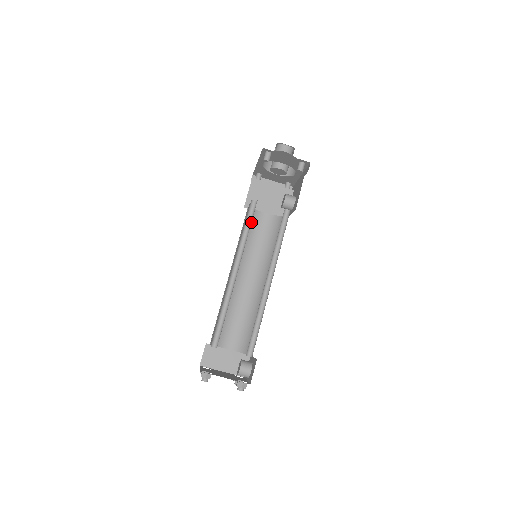
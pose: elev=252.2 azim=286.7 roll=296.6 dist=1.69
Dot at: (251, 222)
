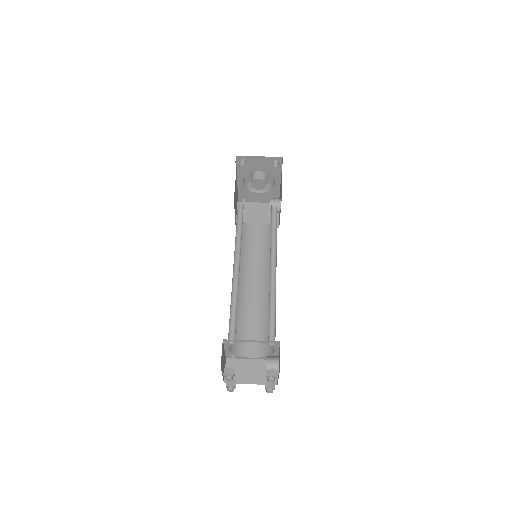
Dot at: (245, 235)
